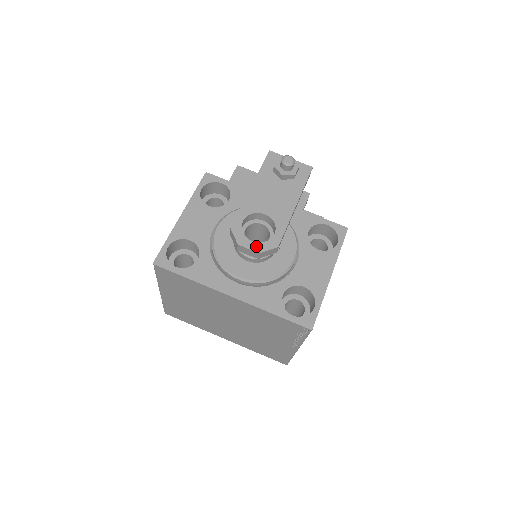
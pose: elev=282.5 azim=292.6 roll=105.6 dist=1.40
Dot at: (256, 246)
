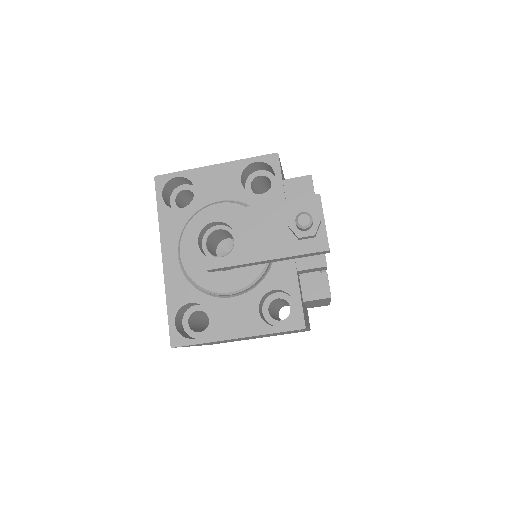
Dot at: (195, 250)
